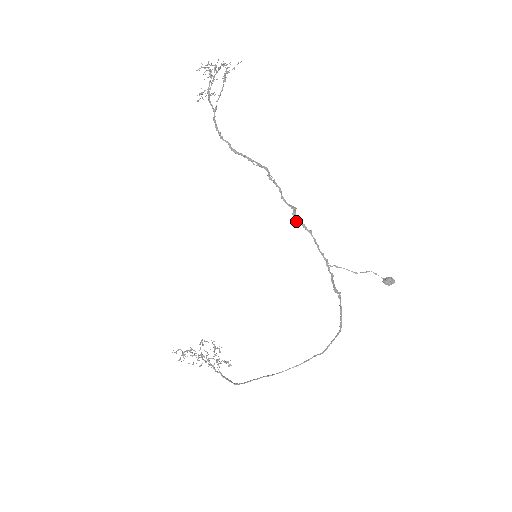
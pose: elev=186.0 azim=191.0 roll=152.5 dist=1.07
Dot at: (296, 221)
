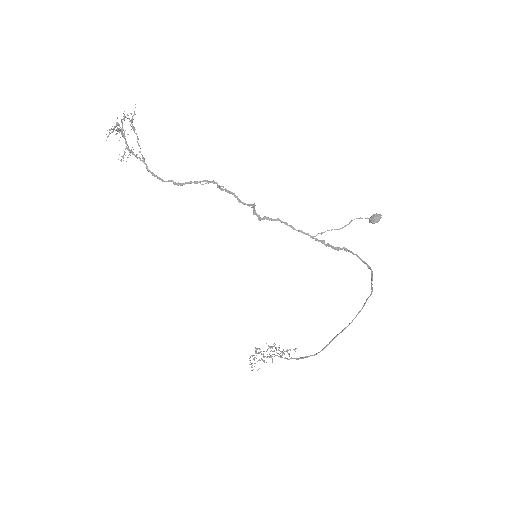
Dot at: (259, 219)
